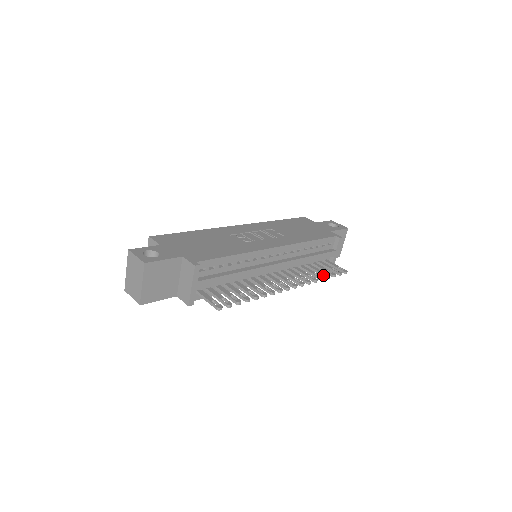
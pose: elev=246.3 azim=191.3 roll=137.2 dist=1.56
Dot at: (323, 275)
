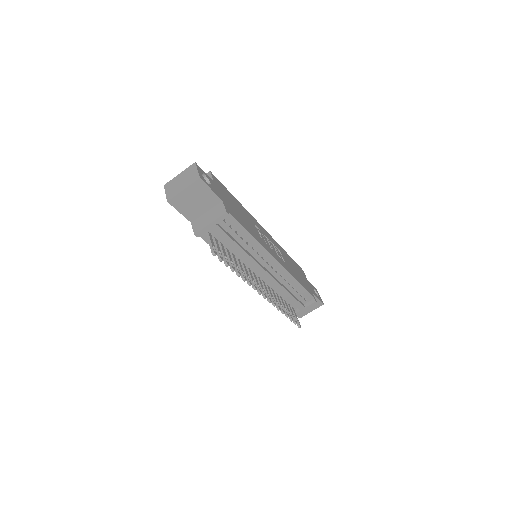
Dot at: (285, 312)
